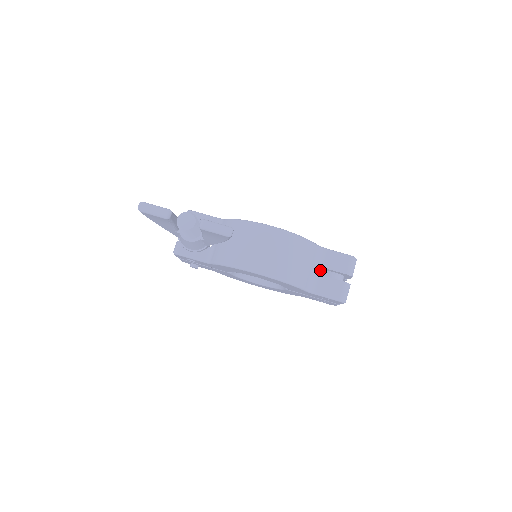
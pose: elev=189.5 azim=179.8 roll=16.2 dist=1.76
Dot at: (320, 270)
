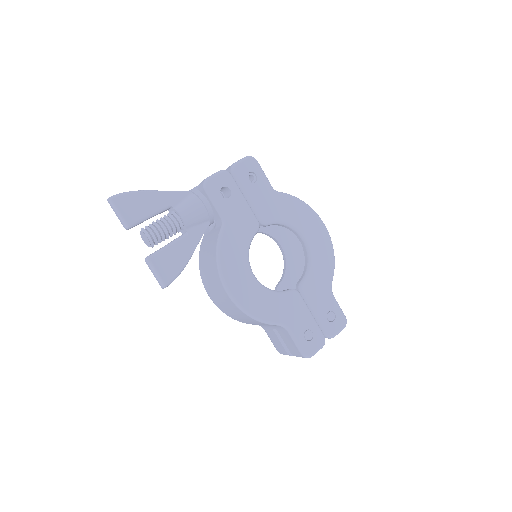
Dot at: occluded
